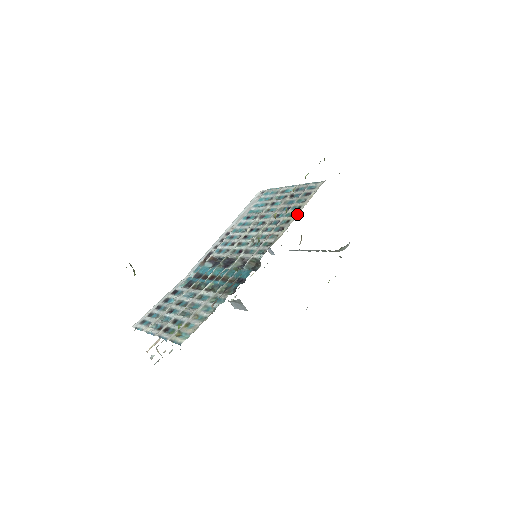
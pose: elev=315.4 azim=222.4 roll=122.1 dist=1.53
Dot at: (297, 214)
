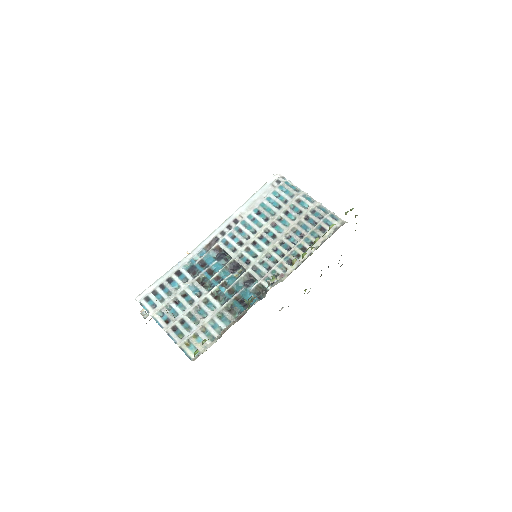
Dot at: (309, 253)
